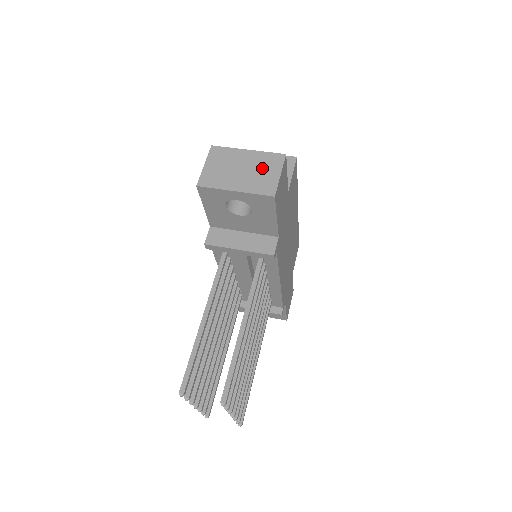
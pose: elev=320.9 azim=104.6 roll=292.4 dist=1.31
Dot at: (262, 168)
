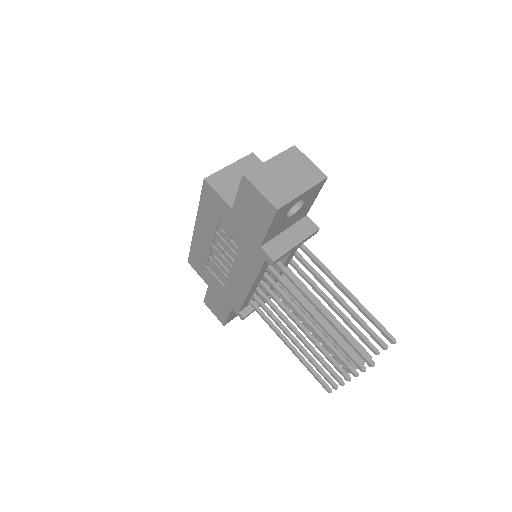
Dot at: (296, 165)
